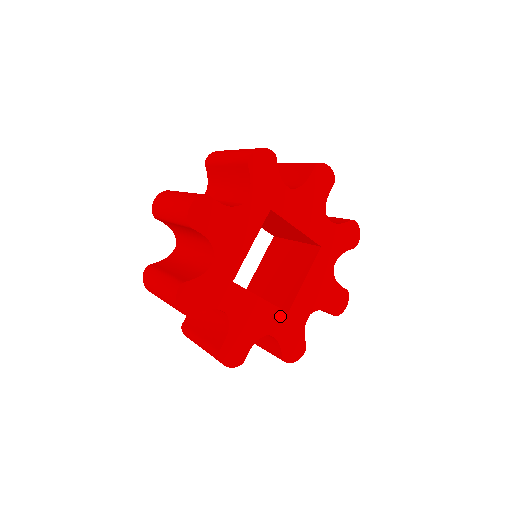
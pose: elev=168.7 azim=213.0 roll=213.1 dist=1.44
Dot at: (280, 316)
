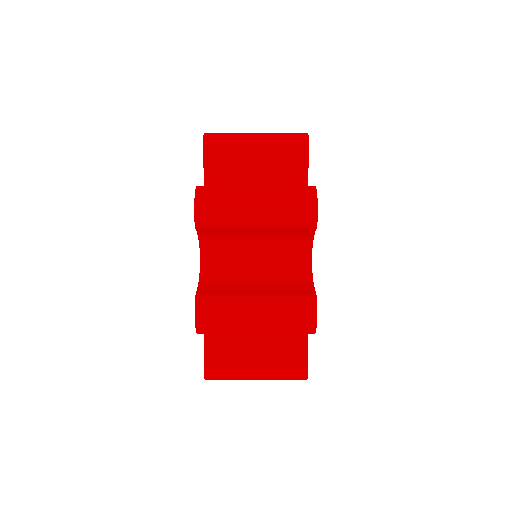
Dot at: occluded
